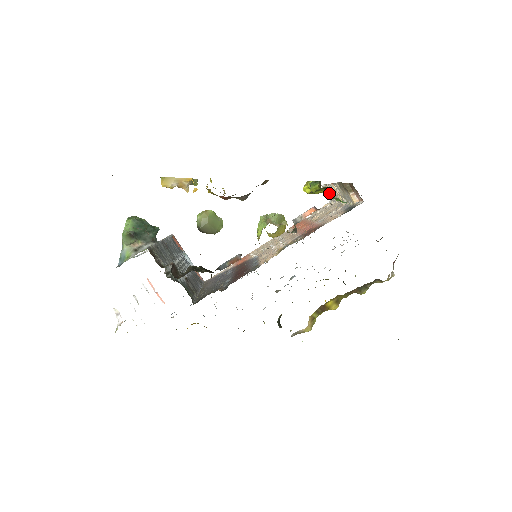
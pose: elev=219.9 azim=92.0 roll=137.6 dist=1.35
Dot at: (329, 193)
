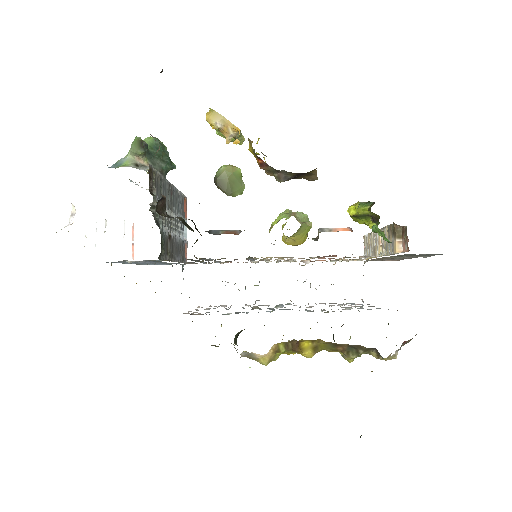
Dot at: occluded
